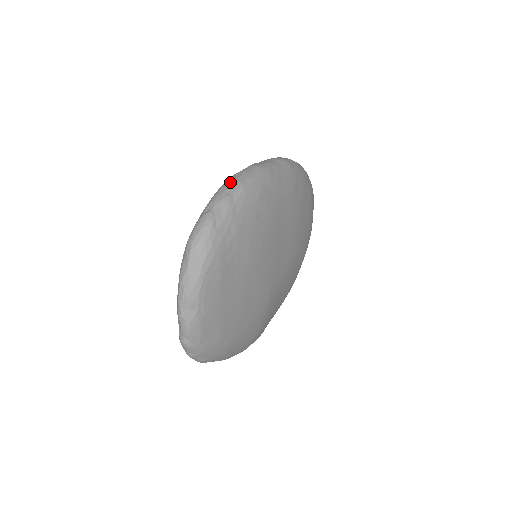
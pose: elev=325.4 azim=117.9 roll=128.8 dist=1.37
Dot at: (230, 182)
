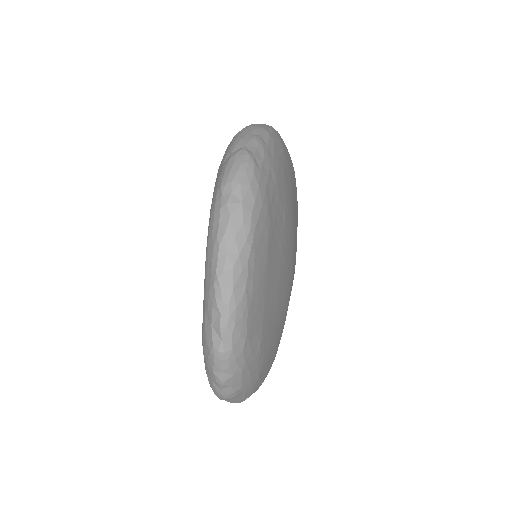
Dot at: (249, 128)
